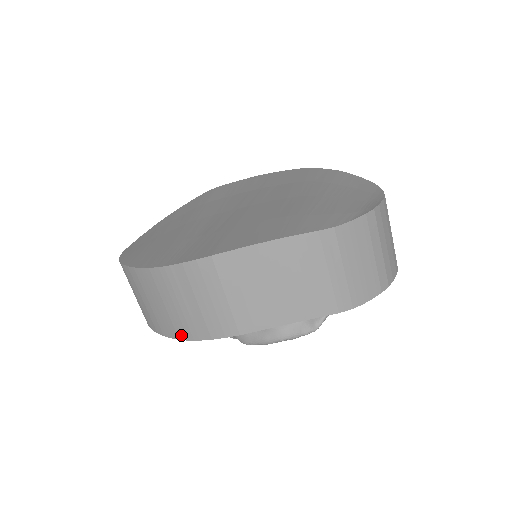
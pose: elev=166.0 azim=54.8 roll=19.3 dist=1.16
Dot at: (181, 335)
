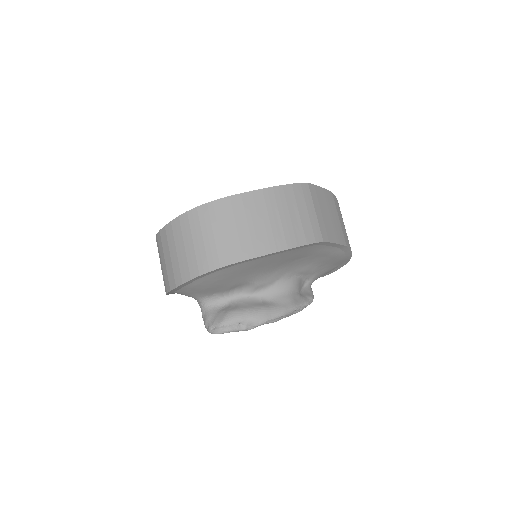
Dot at: (280, 246)
